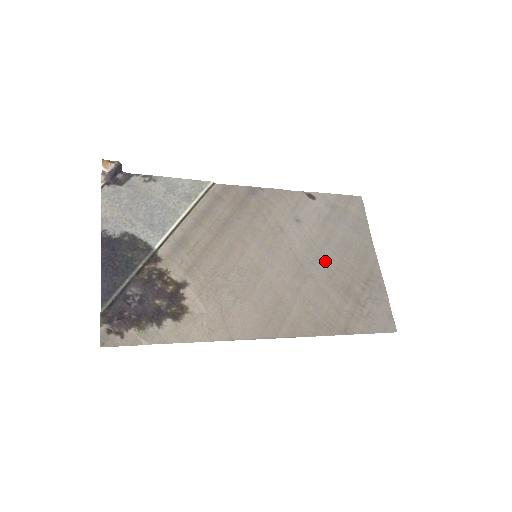
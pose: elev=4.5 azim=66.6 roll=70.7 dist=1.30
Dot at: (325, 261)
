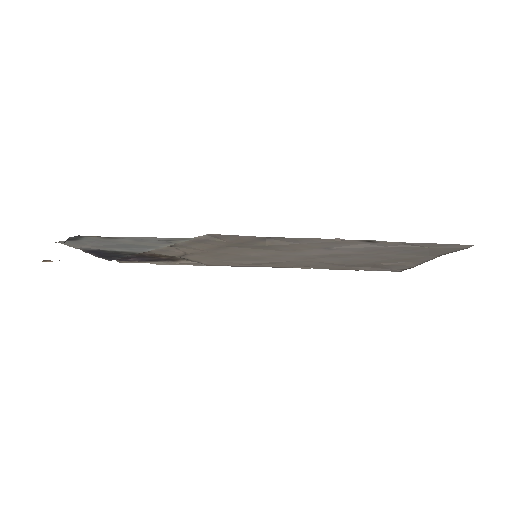
Dot at: (347, 259)
